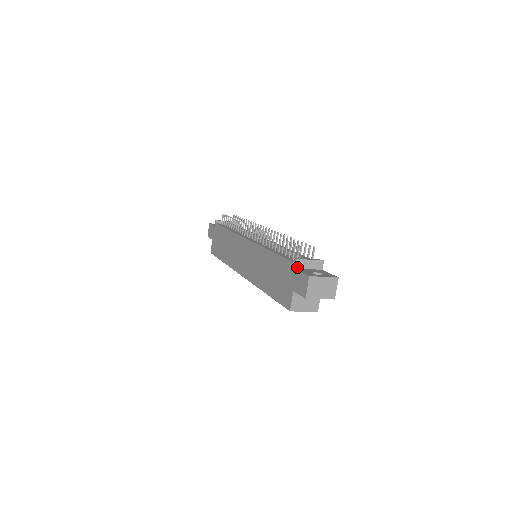
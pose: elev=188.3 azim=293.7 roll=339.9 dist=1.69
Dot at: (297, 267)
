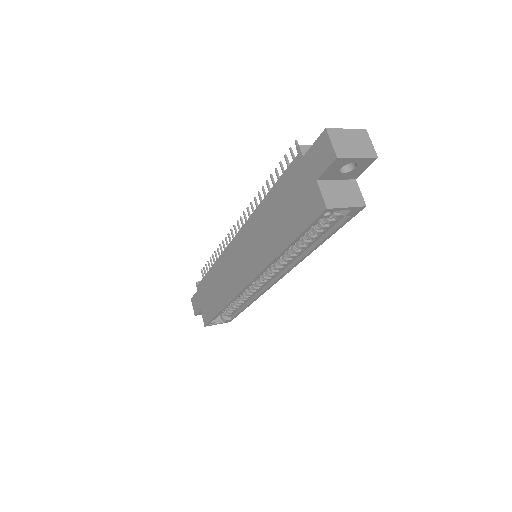
Dot at: (306, 155)
